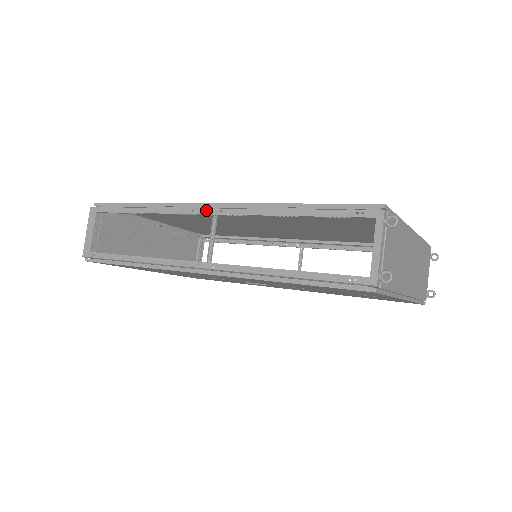
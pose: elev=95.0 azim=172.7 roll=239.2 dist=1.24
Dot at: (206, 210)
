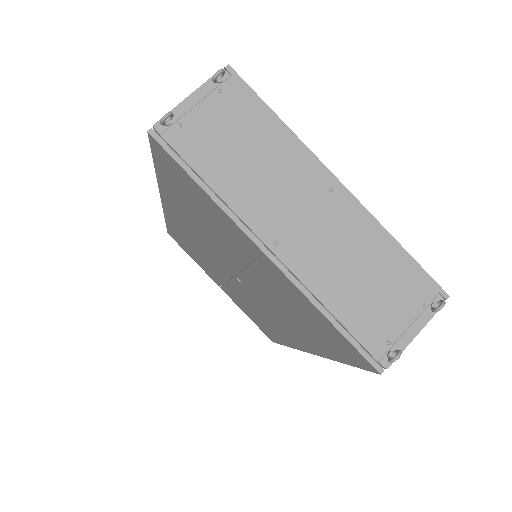
Dot at: occluded
